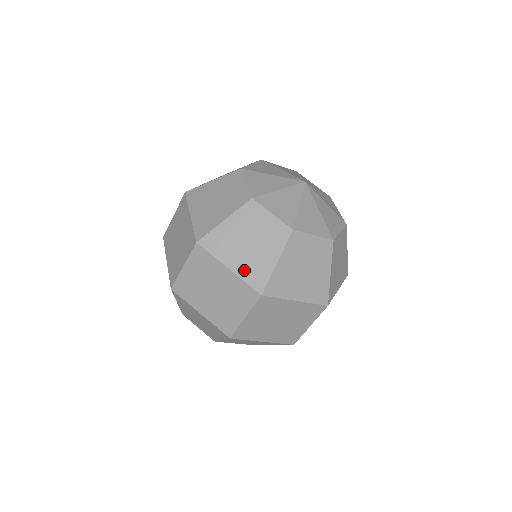
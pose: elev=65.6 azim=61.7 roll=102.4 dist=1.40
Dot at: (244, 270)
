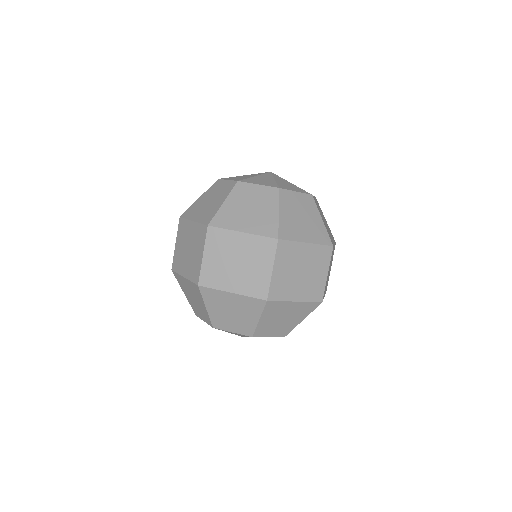
Dot at: (255, 228)
